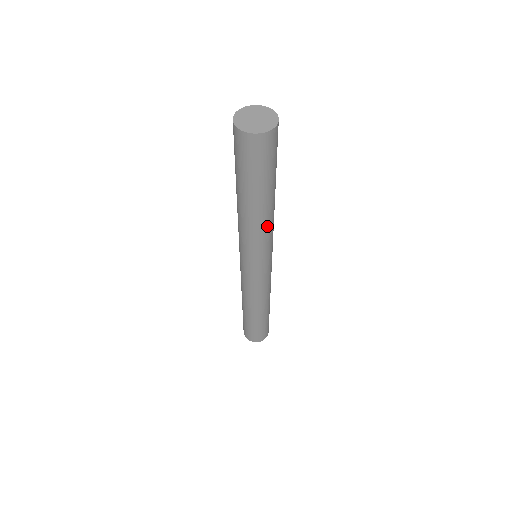
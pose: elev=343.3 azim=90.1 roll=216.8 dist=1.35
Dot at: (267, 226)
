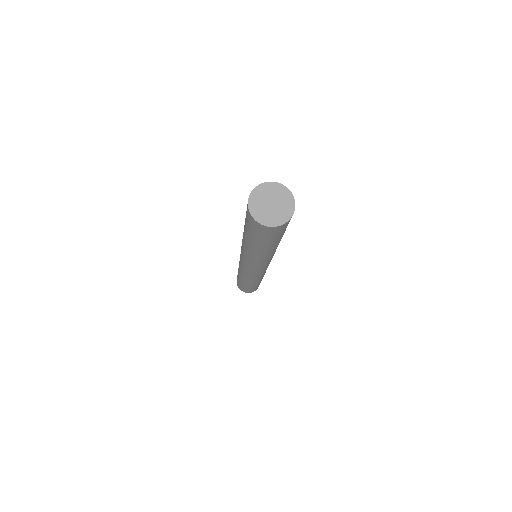
Dot at: (274, 252)
